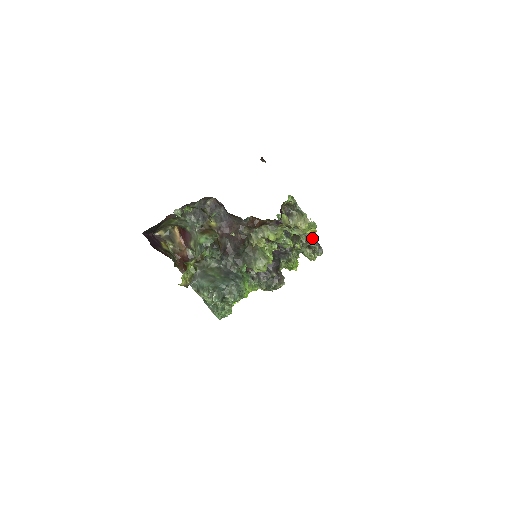
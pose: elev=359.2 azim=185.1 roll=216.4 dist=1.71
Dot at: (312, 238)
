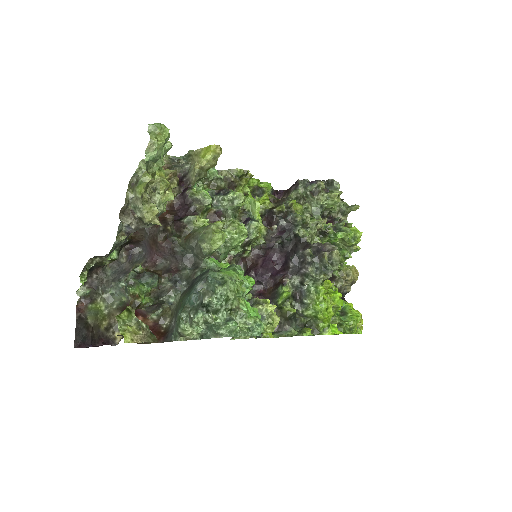
Dot at: (302, 184)
